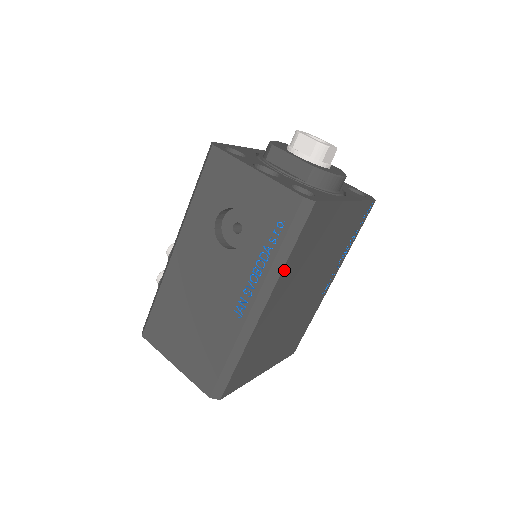
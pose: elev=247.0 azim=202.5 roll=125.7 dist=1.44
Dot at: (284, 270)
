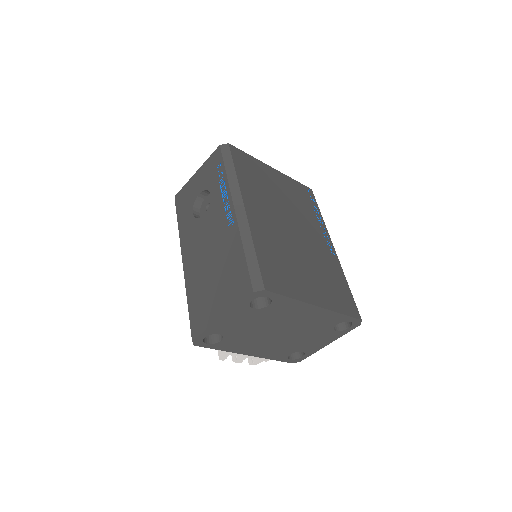
Dot at: (240, 182)
